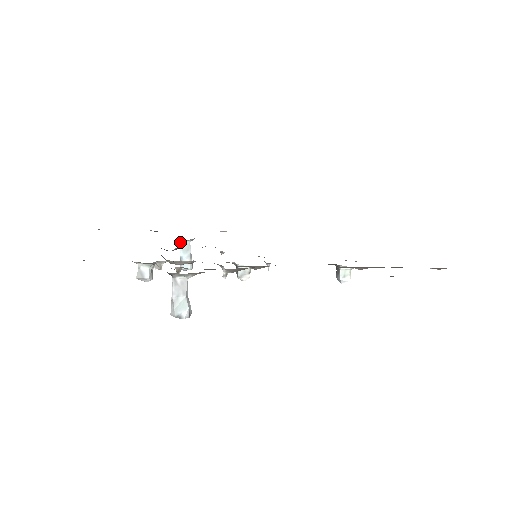
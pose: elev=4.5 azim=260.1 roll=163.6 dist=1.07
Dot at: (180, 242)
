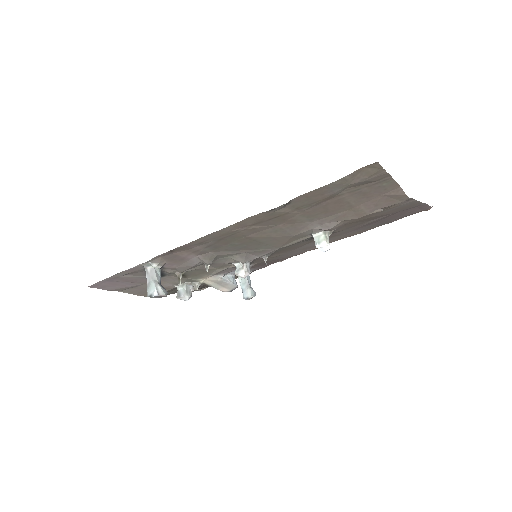
Dot at: (239, 277)
